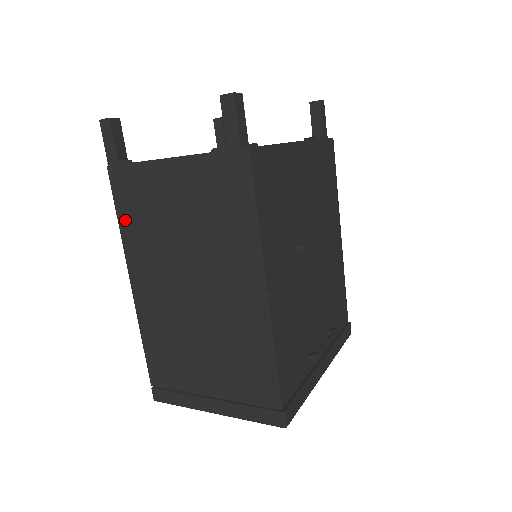
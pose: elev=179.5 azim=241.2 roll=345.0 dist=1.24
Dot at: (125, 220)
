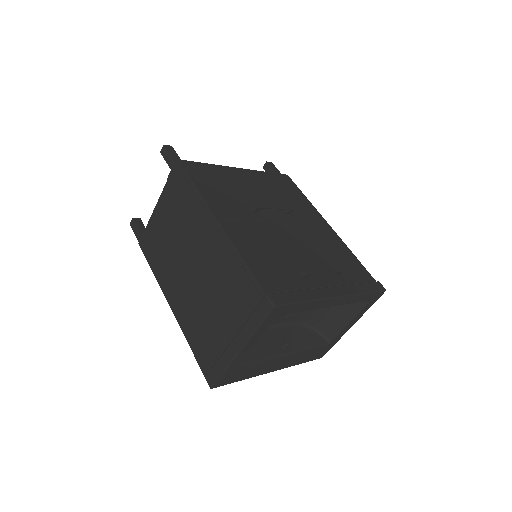
Dot at: (153, 265)
